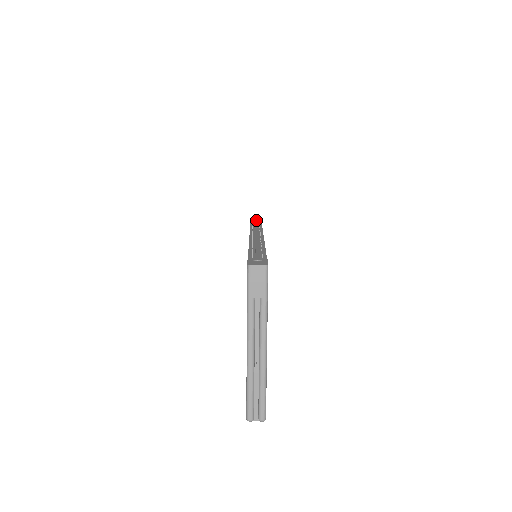
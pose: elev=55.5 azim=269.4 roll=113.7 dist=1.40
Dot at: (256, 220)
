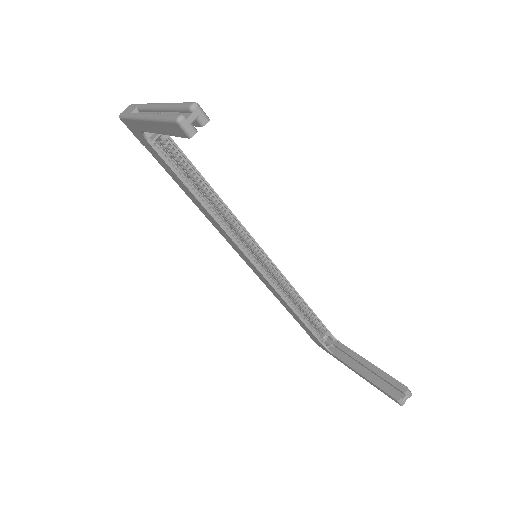
Dot at: occluded
